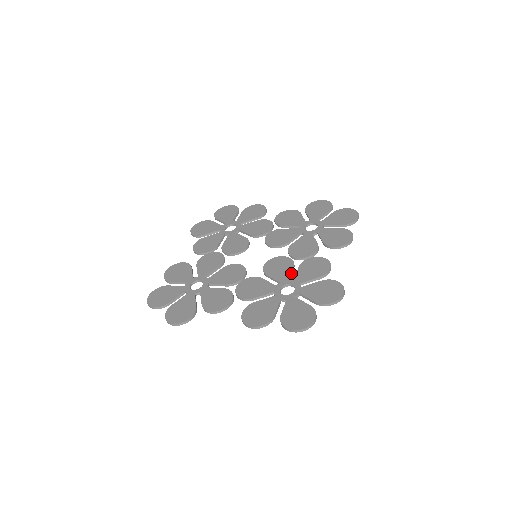
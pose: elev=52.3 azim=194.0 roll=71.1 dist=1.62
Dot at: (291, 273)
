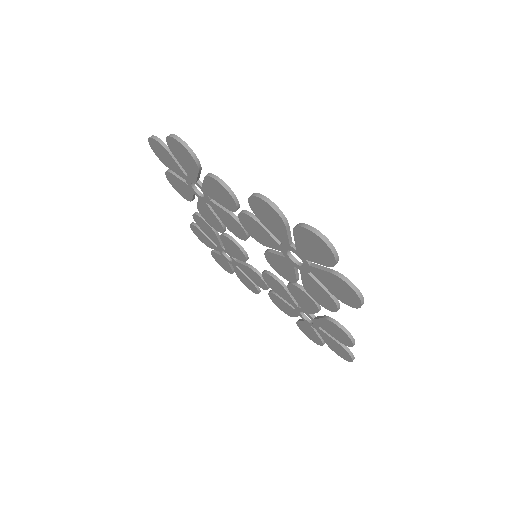
Dot at: (297, 271)
